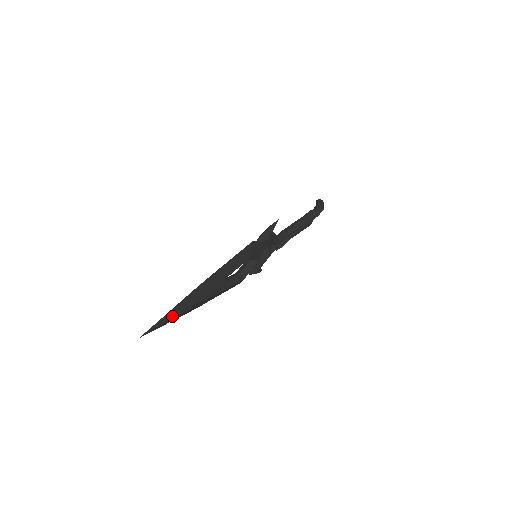
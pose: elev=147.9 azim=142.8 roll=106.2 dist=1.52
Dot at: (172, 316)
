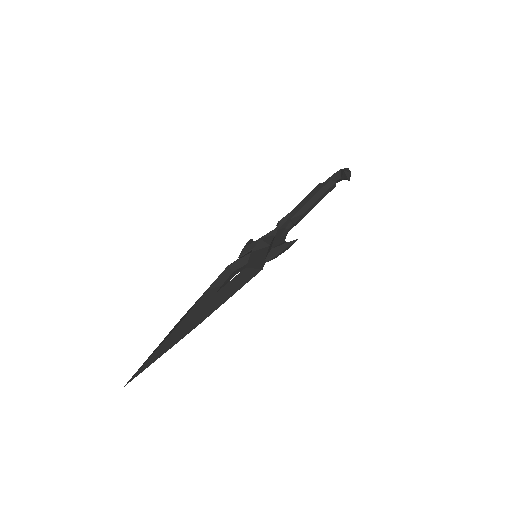
Dot at: occluded
